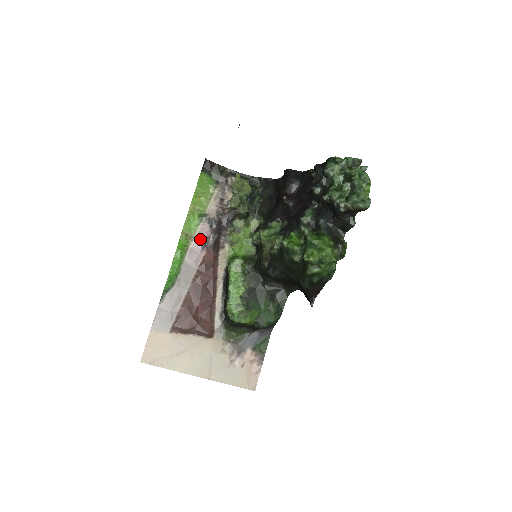
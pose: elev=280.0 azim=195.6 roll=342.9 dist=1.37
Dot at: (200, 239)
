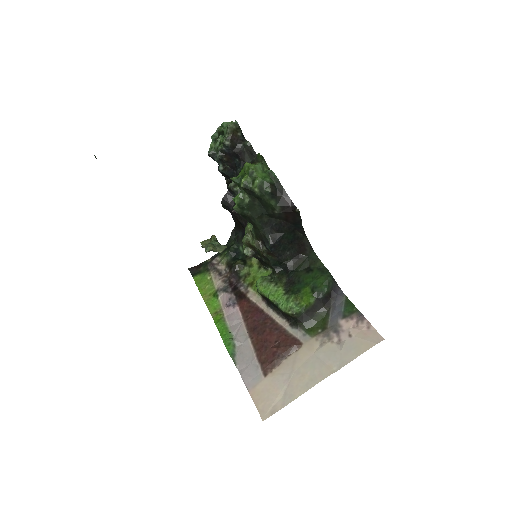
Dot at: (226, 304)
